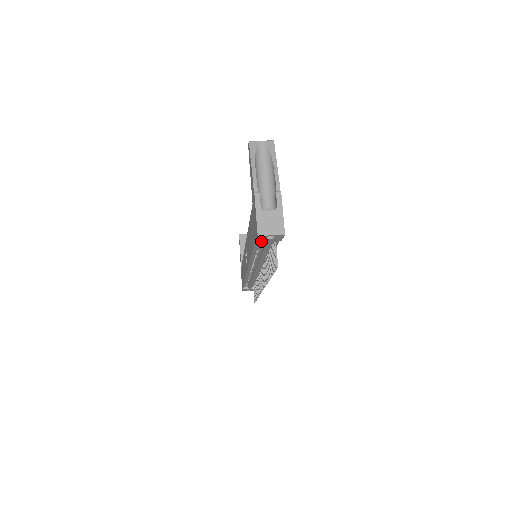
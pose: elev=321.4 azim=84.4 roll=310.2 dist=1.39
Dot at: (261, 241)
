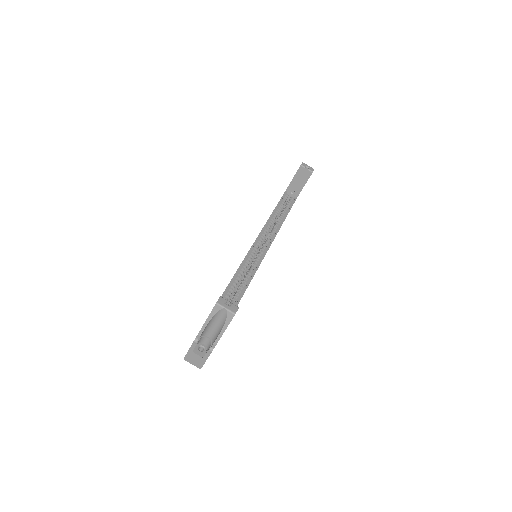
Dot at: occluded
